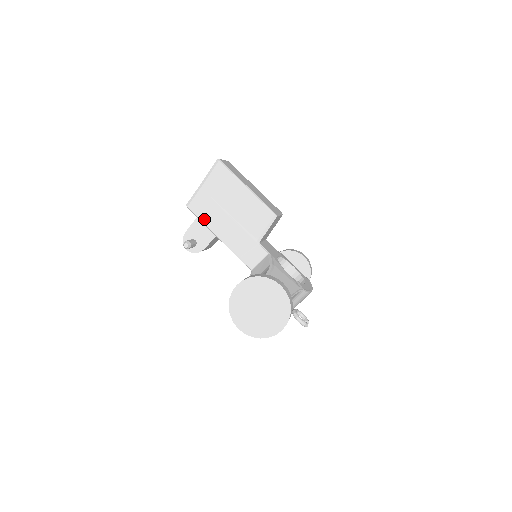
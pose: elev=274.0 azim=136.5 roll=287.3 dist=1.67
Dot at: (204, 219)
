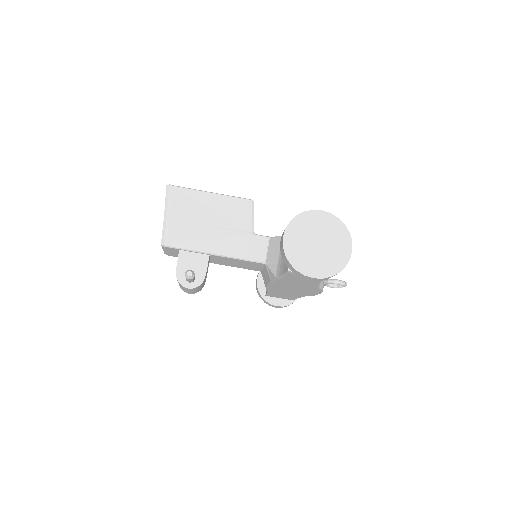
Dot at: (188, 246)
